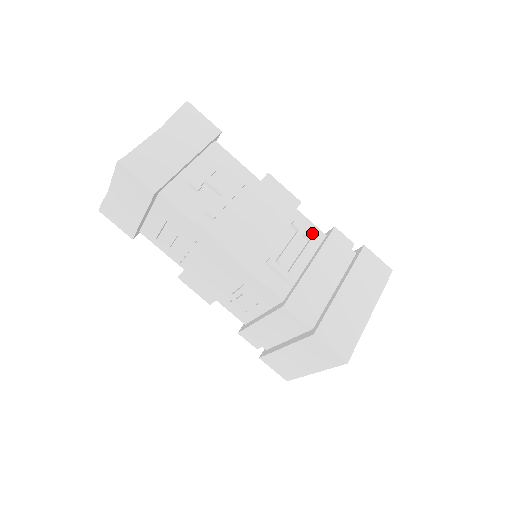
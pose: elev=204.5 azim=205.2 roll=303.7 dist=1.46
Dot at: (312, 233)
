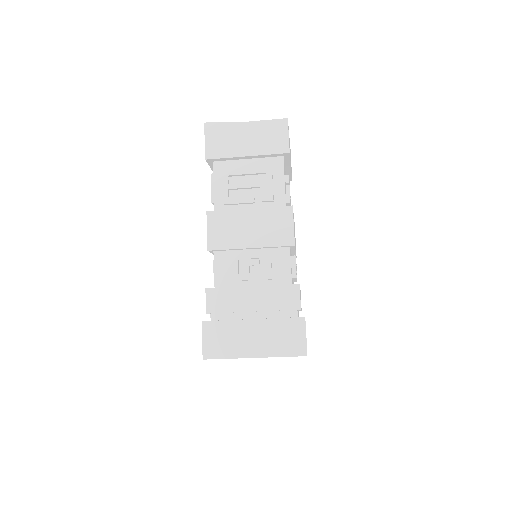
Dot at: occluded
